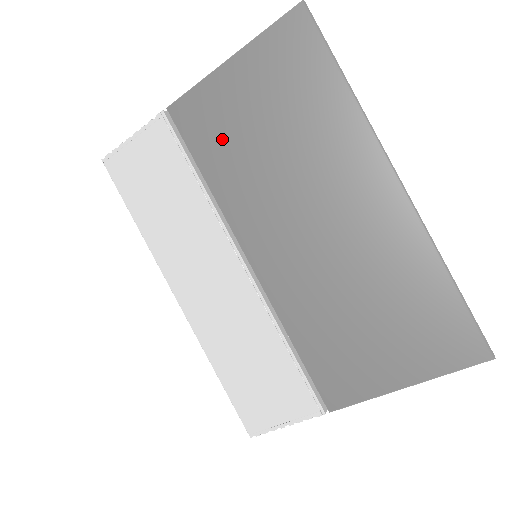
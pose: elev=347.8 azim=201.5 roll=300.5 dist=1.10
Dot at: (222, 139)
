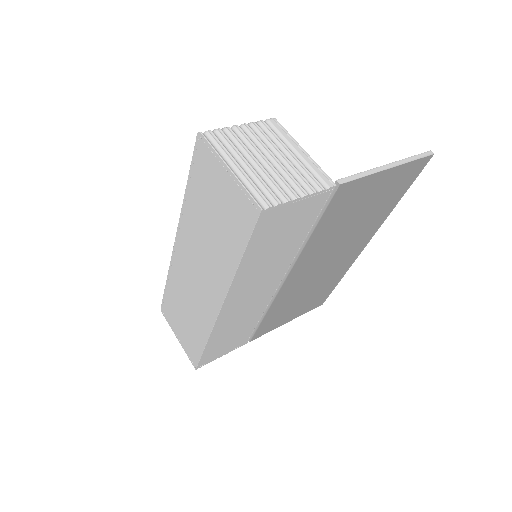
Dot at: (342, 214)
